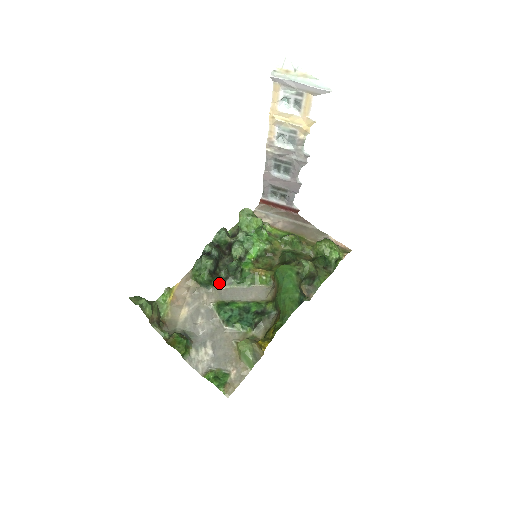
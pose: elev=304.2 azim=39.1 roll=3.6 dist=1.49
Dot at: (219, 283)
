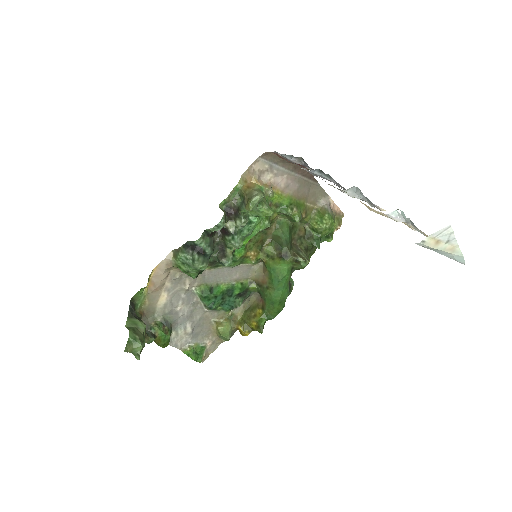
Dot at: occluded
